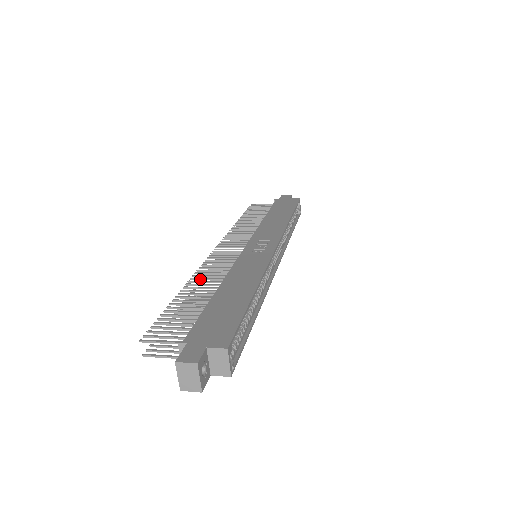
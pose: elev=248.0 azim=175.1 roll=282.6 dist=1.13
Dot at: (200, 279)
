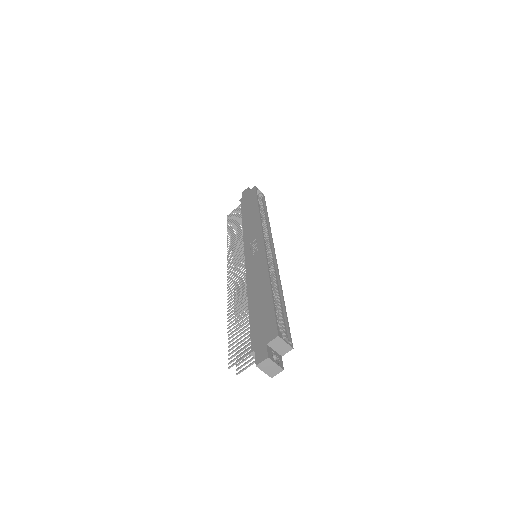
Dot at: (233, 301)
